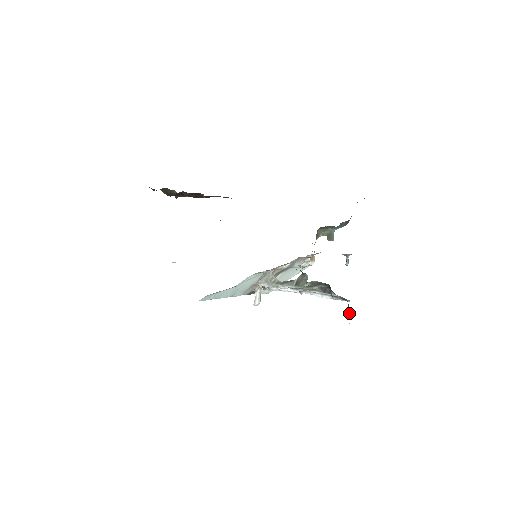
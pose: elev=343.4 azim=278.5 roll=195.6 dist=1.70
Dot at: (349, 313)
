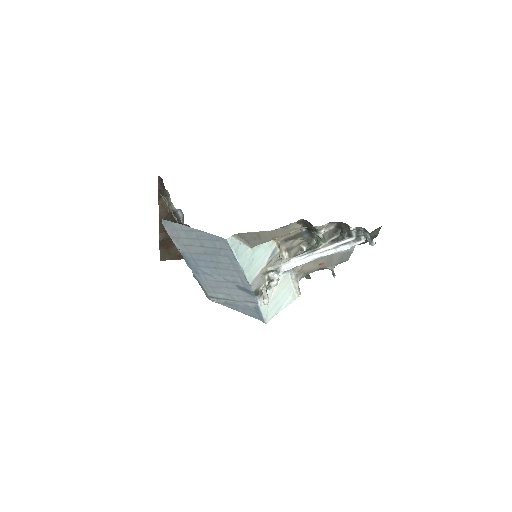
Dot at: (369, 238)
